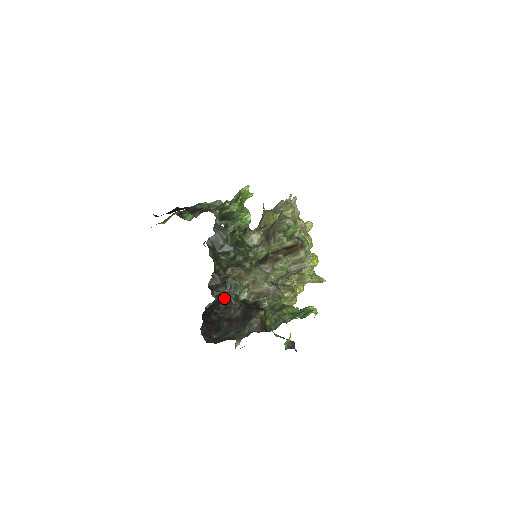
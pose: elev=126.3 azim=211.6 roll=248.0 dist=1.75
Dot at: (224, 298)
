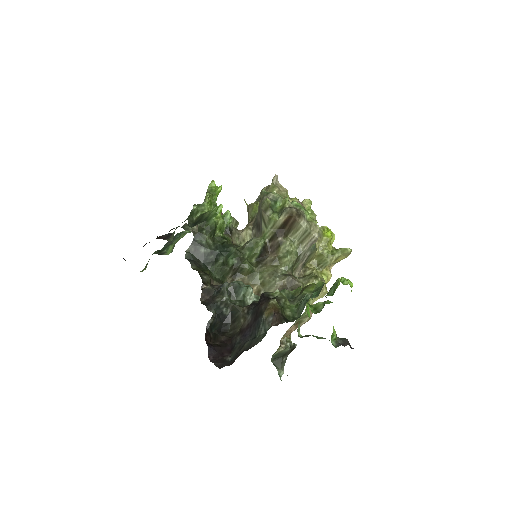
Dot at: (226, 309)
